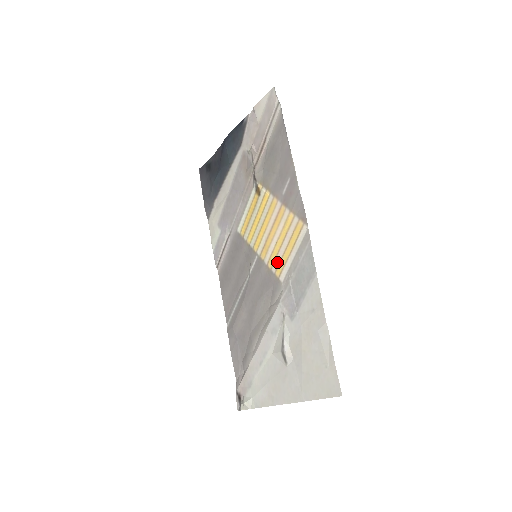
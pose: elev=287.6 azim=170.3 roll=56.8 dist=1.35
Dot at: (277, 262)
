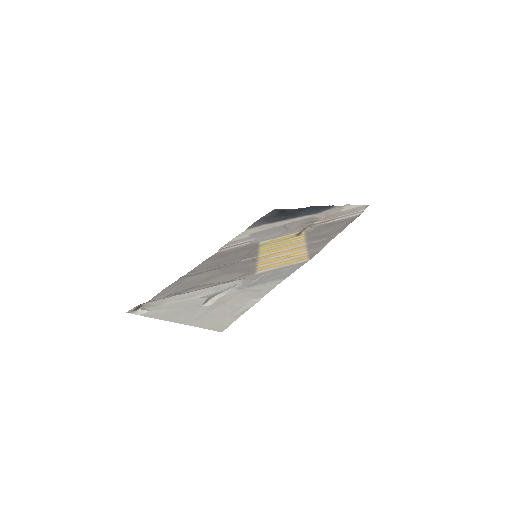
Dot at: (266, 264)
